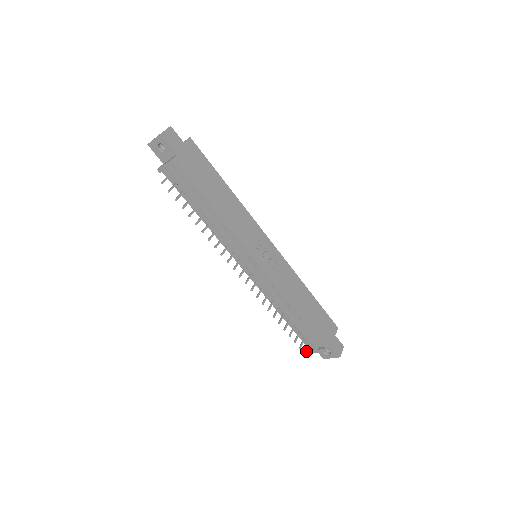
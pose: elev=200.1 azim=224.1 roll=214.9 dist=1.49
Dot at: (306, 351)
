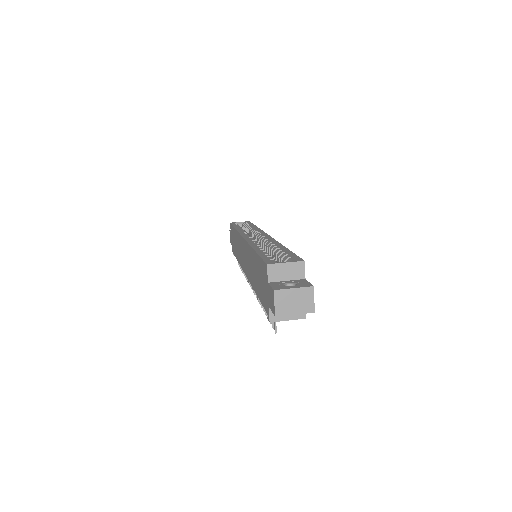
Dot at: occluded
